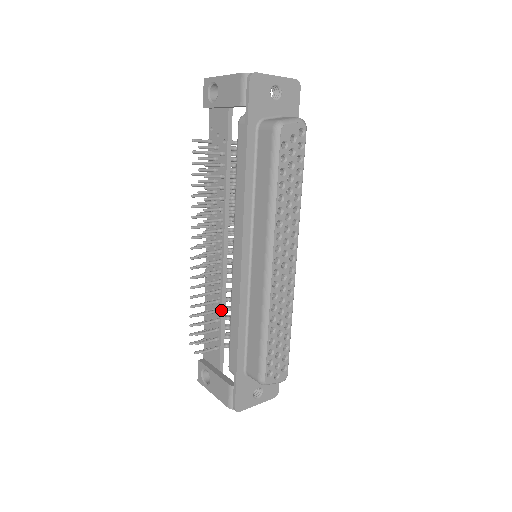
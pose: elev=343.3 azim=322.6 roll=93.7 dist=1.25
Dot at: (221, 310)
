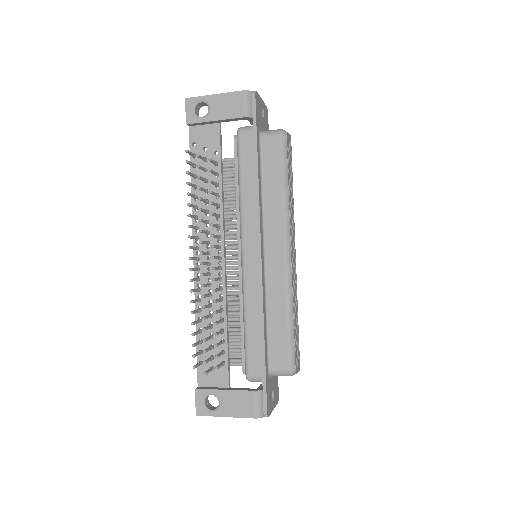
Dot at: (226, 319)
